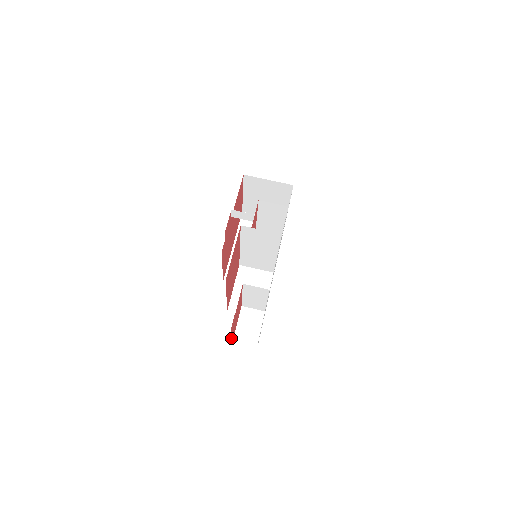
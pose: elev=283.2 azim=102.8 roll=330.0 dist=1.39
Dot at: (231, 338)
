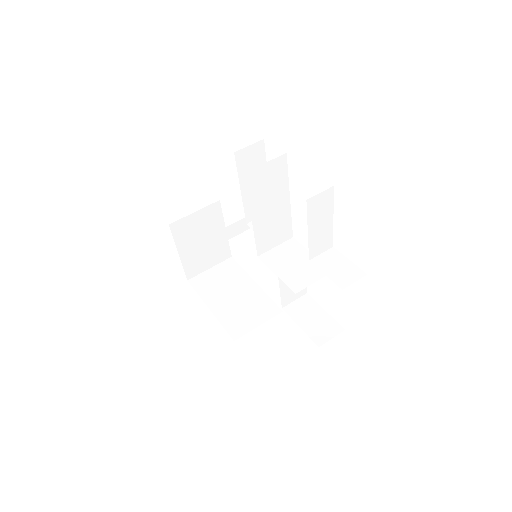
Dot at: occluded
